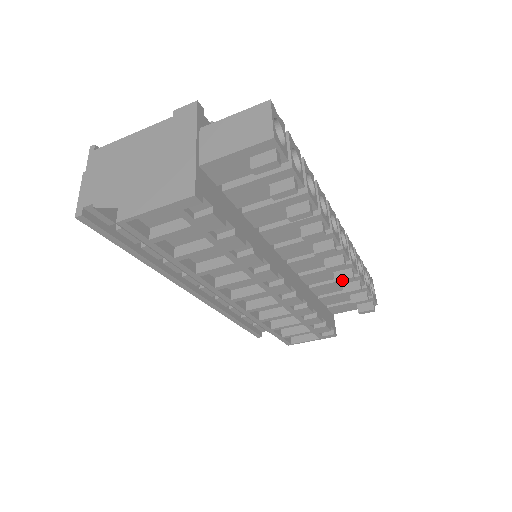
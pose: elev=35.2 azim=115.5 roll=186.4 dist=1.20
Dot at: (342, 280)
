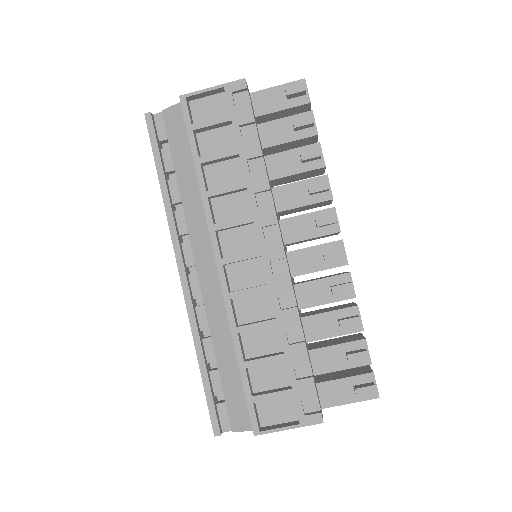
Dot at: (339, 286)
